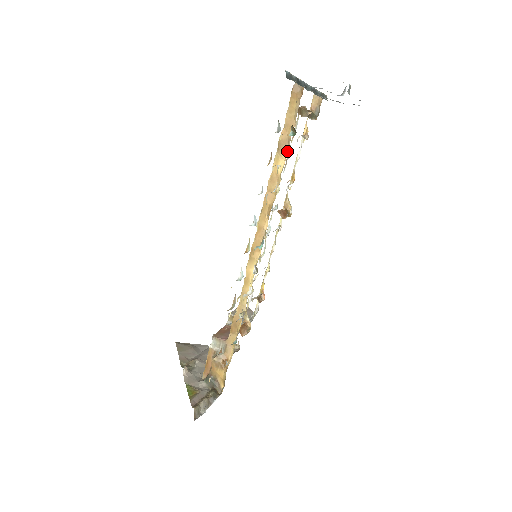
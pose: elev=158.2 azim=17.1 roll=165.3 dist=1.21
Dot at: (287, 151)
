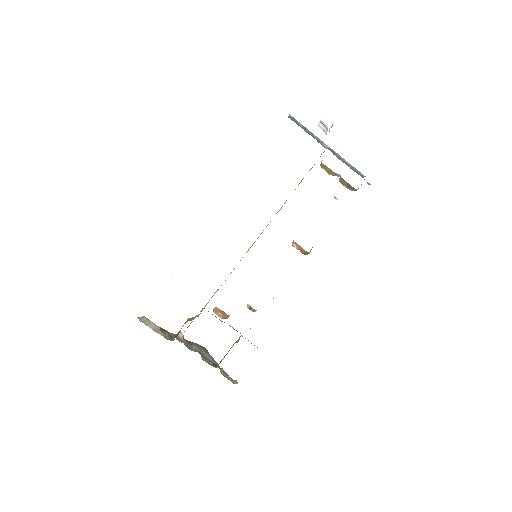
Dot at: occluded
